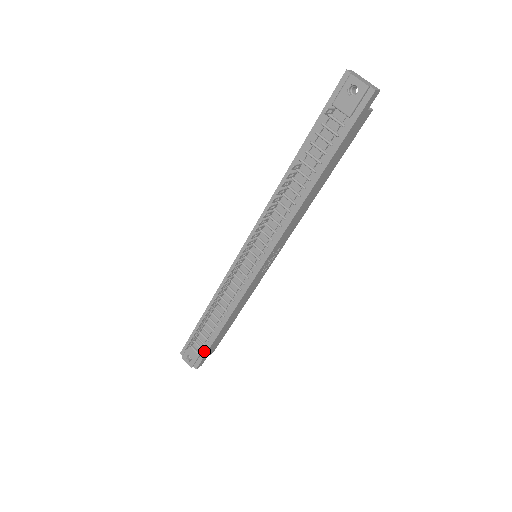
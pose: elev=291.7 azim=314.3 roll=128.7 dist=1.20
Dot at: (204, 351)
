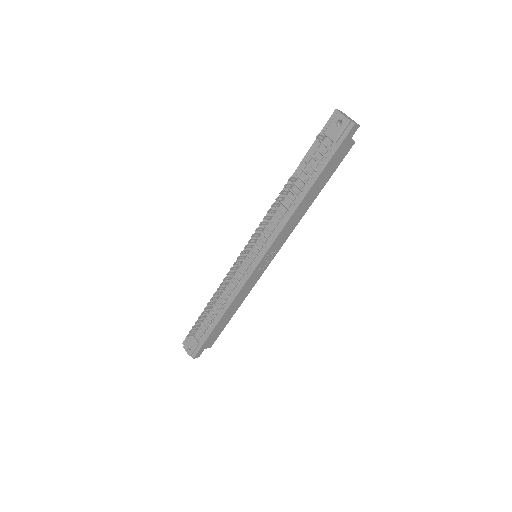
Dot at: (203, 341)
